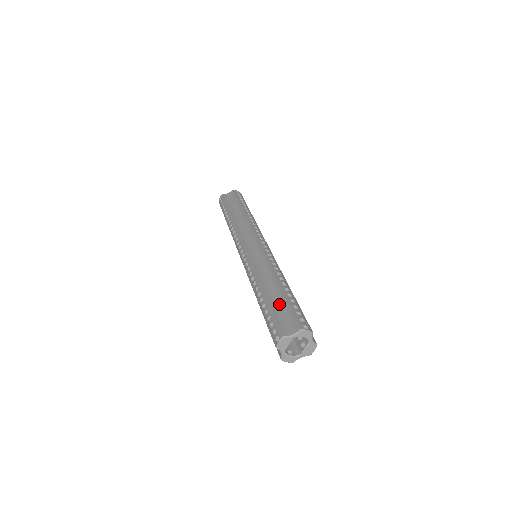
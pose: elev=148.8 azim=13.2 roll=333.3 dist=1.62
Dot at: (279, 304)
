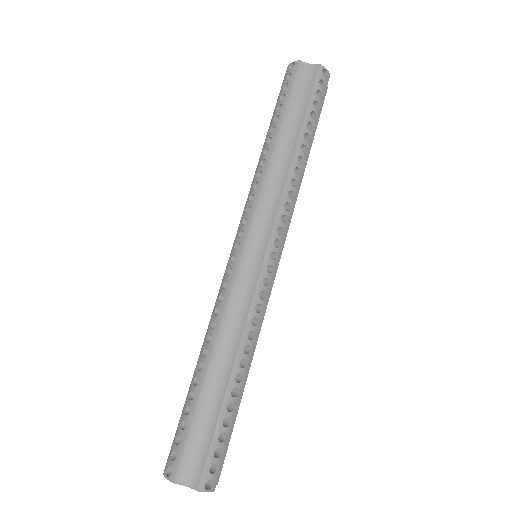
Dot at: (207, 415)
